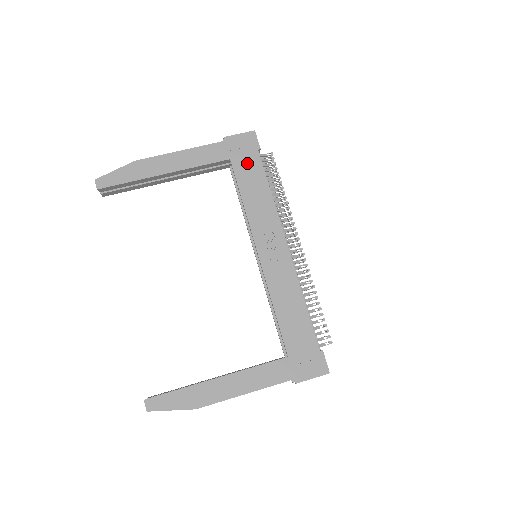
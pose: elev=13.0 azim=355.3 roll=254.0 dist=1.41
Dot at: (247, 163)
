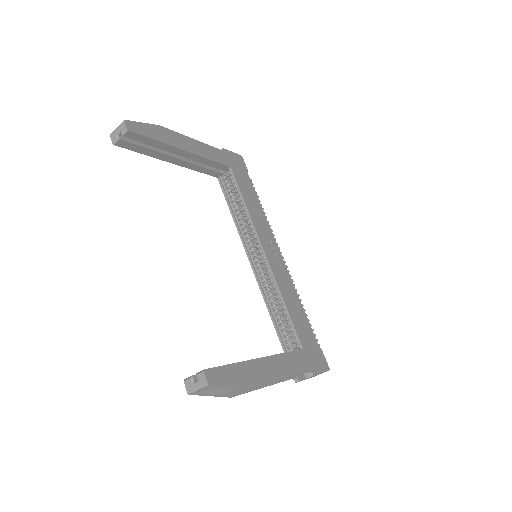
Dot at: (242, 176)
